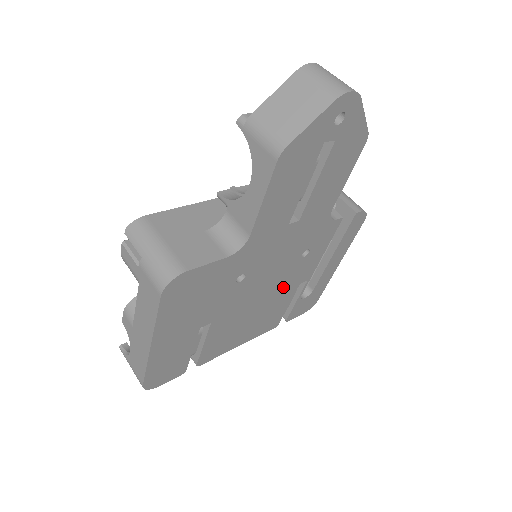
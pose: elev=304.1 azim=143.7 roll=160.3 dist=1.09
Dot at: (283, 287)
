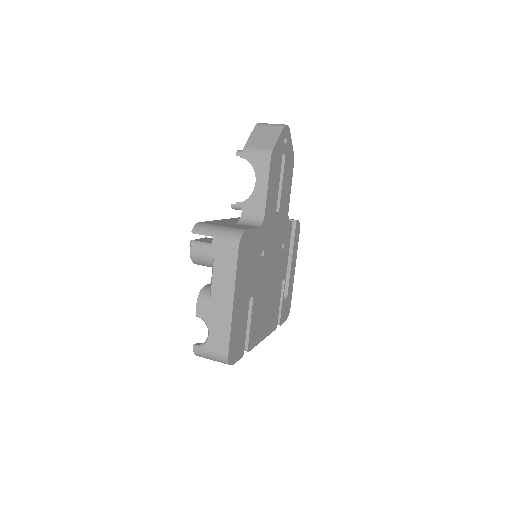
Dot at: (277, 278)
